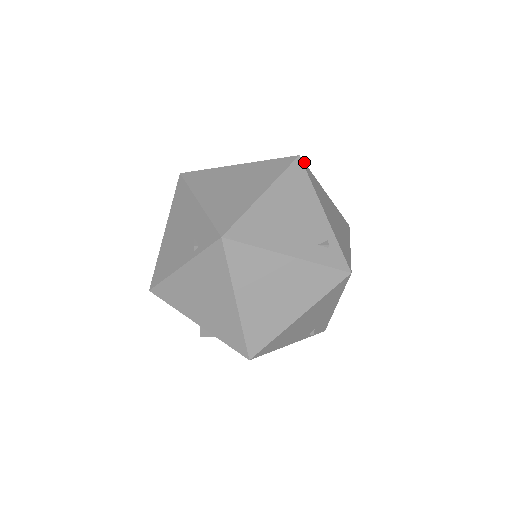
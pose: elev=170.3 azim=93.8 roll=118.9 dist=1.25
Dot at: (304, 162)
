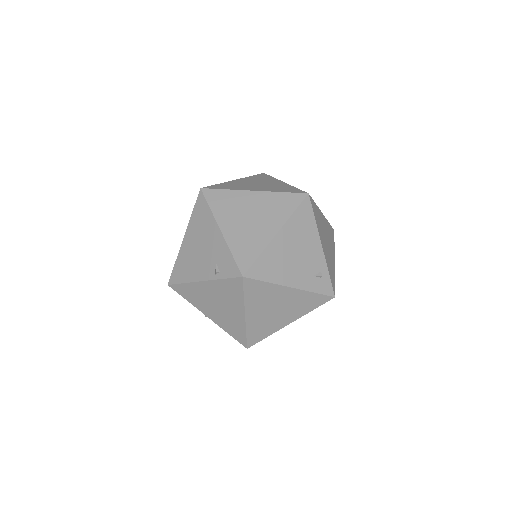
Dot at: (311, 197)
